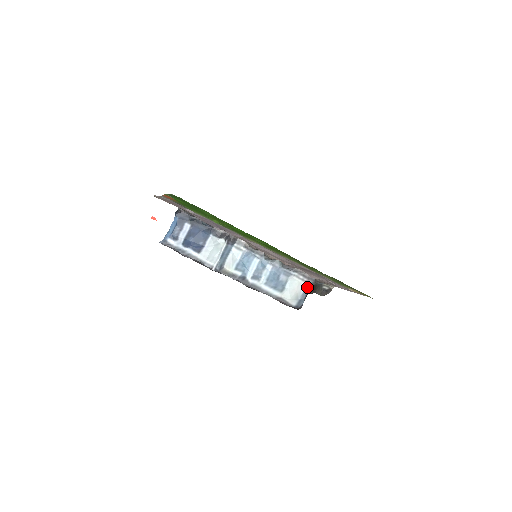
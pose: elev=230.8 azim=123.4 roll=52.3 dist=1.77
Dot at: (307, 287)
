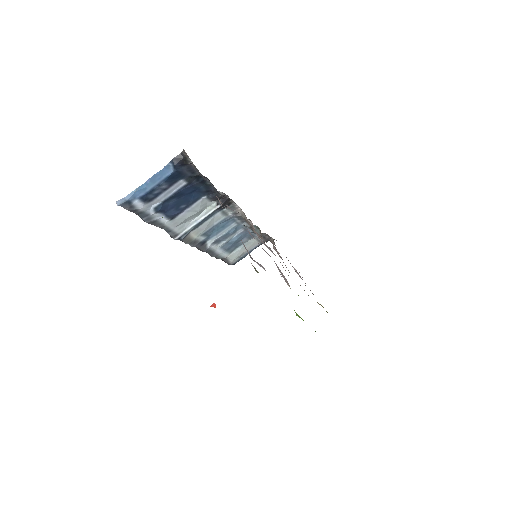
Dot at: (257, 246)
